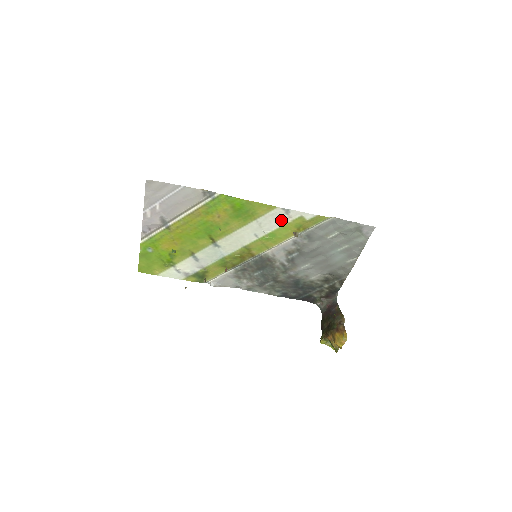
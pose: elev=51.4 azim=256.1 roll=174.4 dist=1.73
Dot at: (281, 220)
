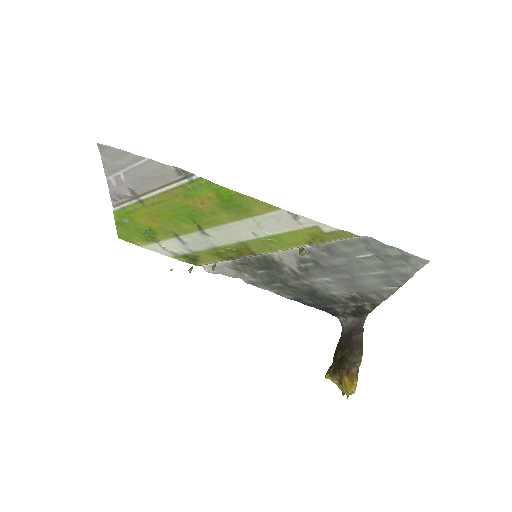
Dot at: (287, 224)
